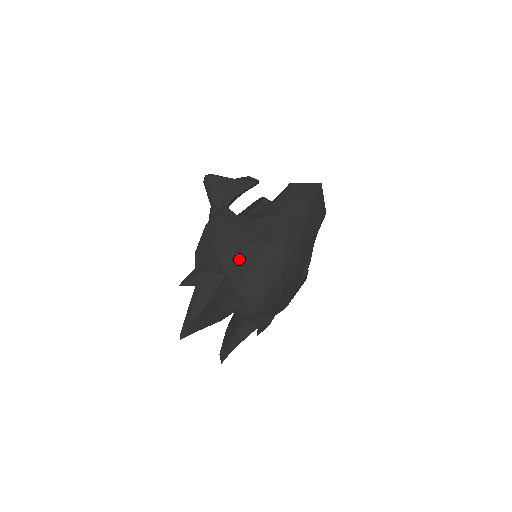
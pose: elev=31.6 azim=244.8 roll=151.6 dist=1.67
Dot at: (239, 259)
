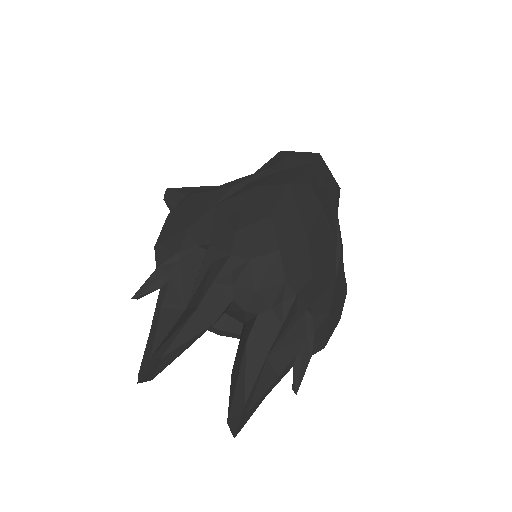
Dot at: (223, 215)
